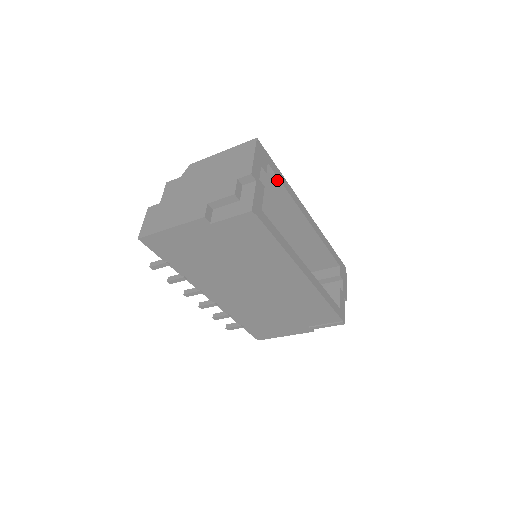
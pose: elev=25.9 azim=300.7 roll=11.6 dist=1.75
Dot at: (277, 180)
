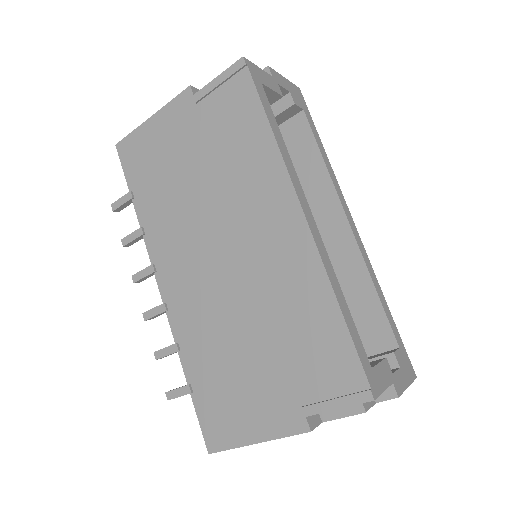
Dot at: (312, 139)
